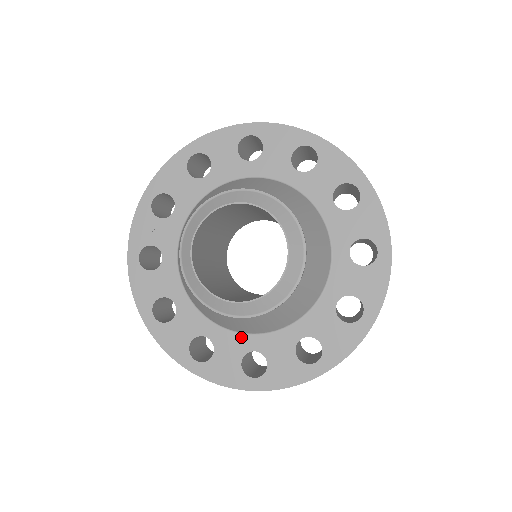
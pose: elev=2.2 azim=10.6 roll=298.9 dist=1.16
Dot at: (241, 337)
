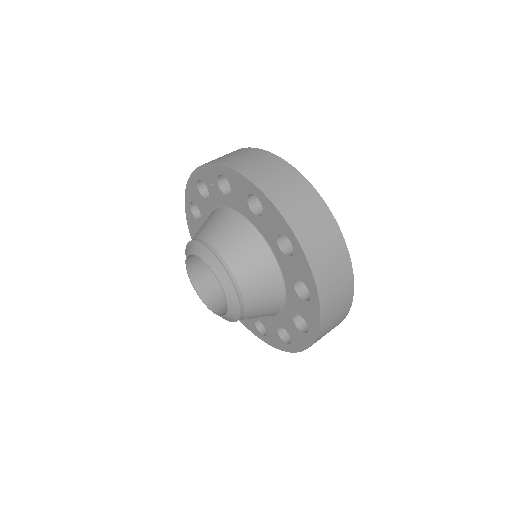
Dot at: occluded
